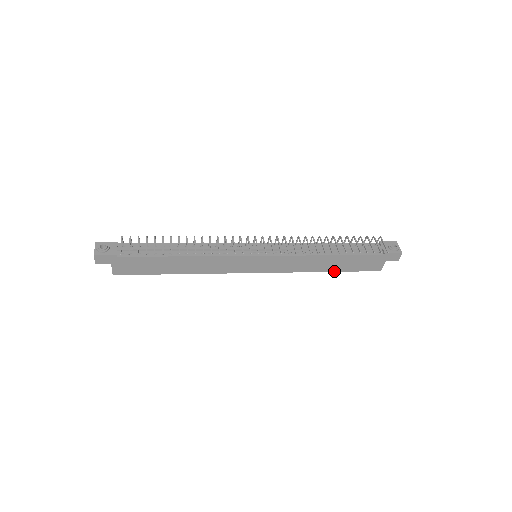
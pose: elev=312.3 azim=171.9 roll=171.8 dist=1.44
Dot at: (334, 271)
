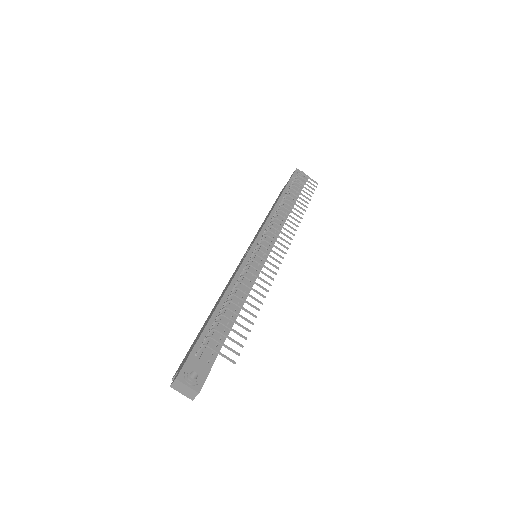
Dot at: occluded
